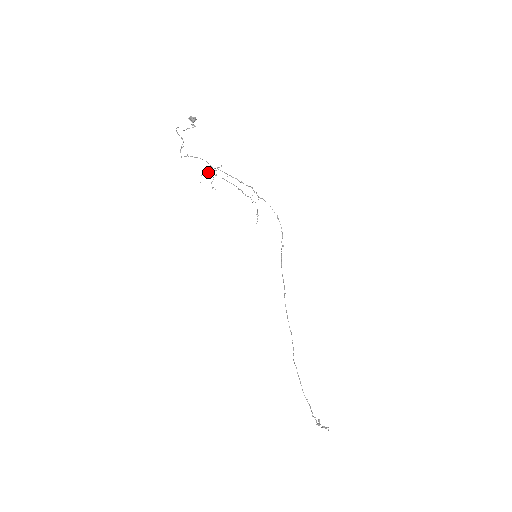
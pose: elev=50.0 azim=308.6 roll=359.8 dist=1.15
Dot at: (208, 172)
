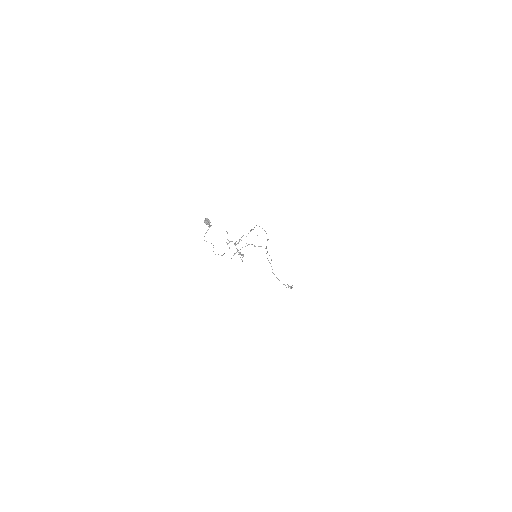
Dot at: occluded
